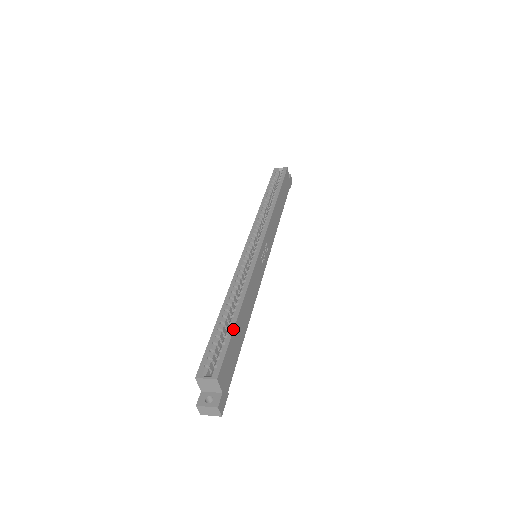
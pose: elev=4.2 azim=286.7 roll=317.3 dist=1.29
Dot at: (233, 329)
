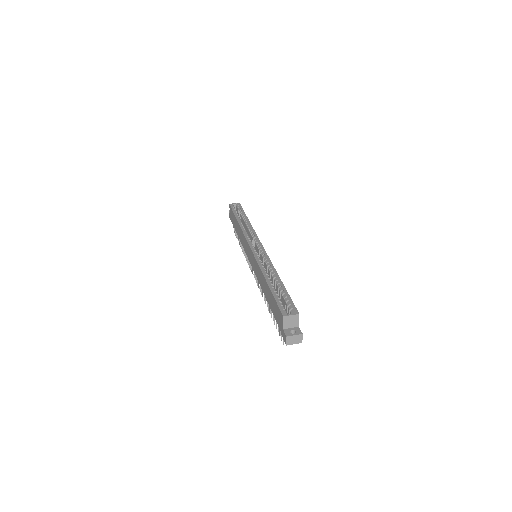
Dot at: occluded
